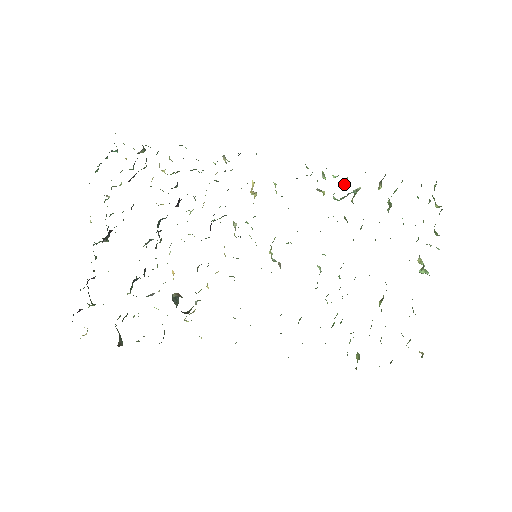
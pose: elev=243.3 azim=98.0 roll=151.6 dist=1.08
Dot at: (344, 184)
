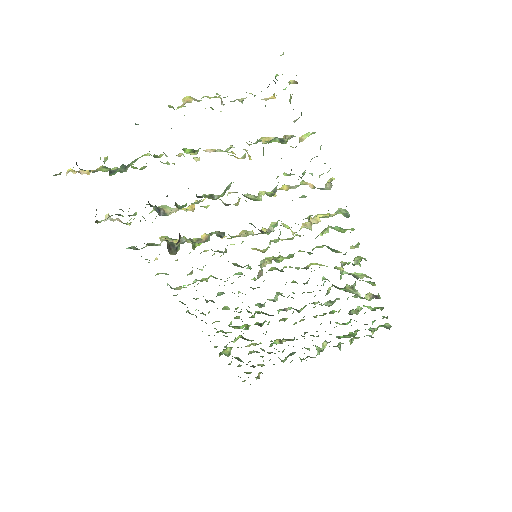
Dot at: (357, 274)
